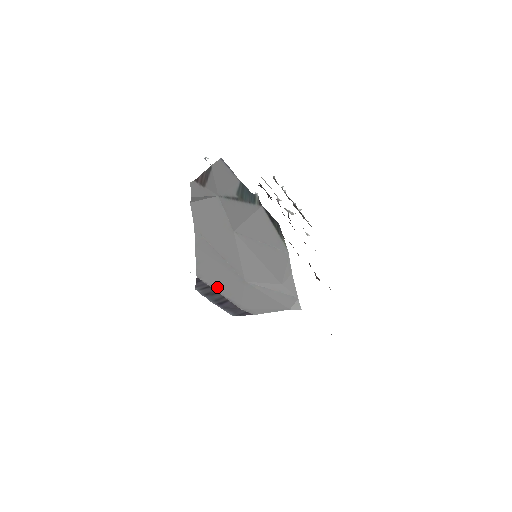
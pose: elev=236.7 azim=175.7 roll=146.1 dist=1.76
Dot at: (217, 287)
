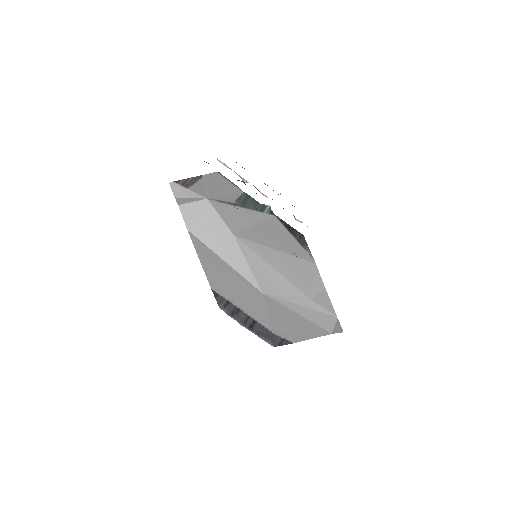
Dot at: (236, 302)
